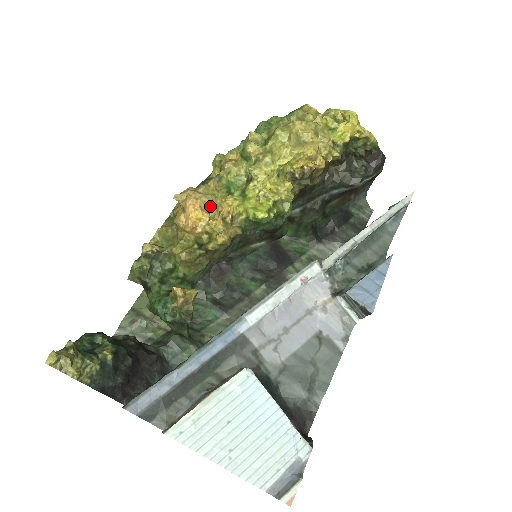
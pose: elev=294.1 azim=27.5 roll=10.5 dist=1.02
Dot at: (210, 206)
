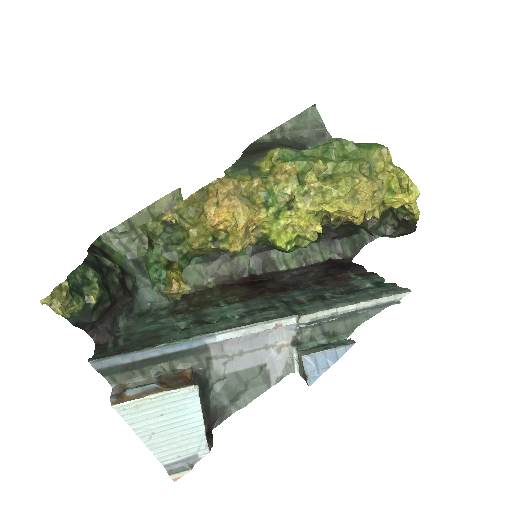
Dot at: (242, 221)
